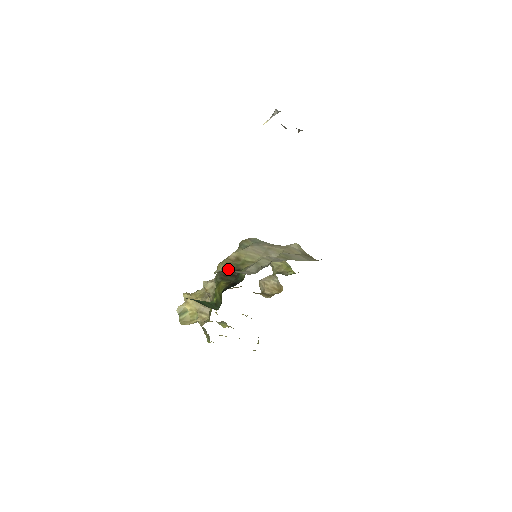
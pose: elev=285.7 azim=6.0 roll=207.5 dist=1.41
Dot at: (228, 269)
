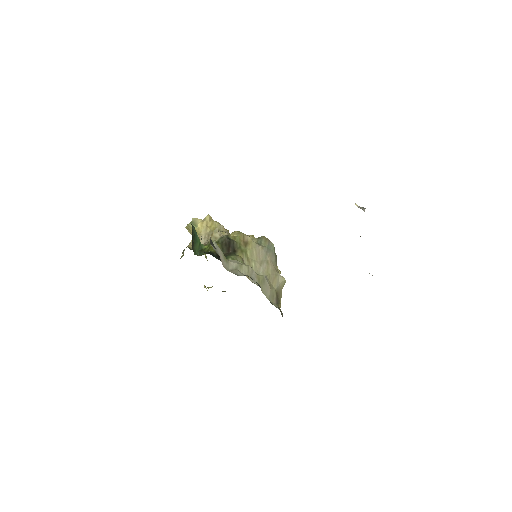
Dot at: (233, 243)
